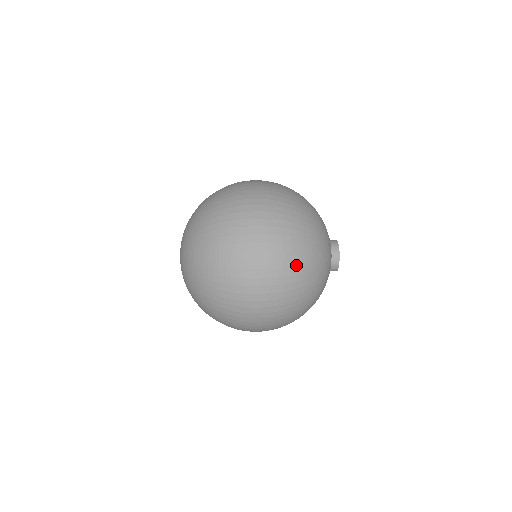
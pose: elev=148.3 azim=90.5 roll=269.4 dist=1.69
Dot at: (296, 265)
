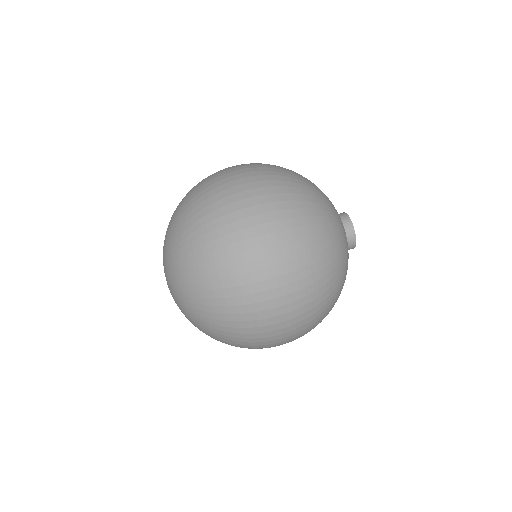
Dot at: occluded
